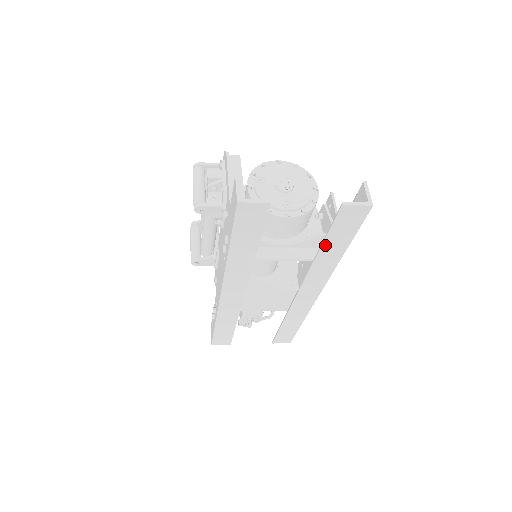
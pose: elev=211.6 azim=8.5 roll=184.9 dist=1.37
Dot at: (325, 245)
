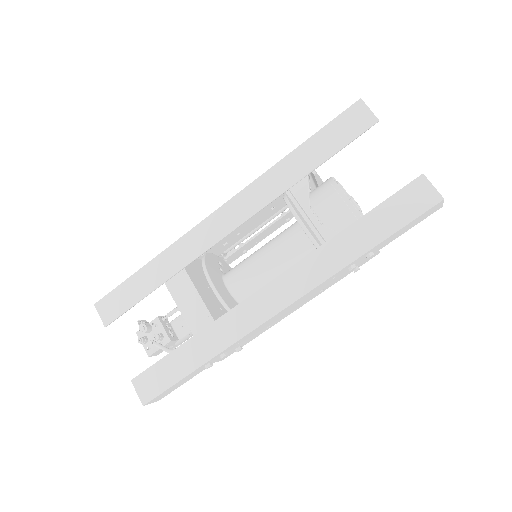
Dot at: (362, 222)
